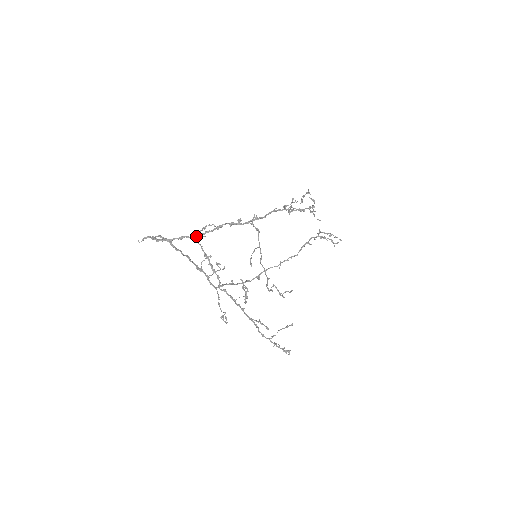
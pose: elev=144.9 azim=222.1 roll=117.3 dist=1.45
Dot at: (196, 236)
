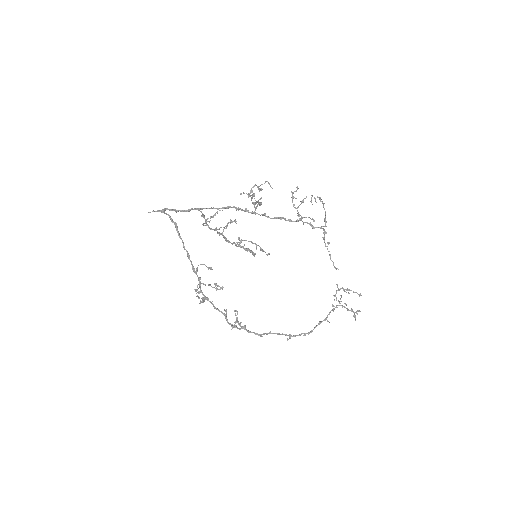
Dot at: (201, 208)
